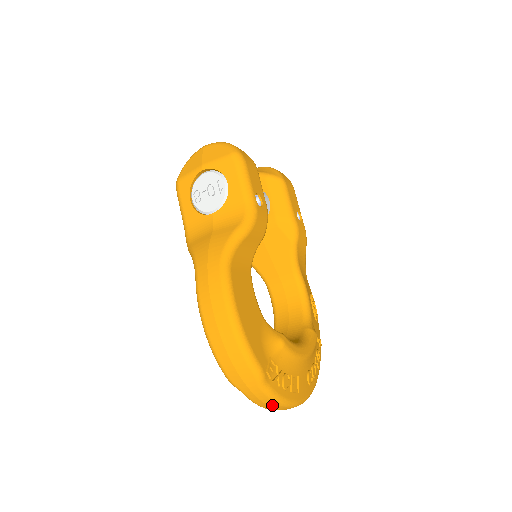
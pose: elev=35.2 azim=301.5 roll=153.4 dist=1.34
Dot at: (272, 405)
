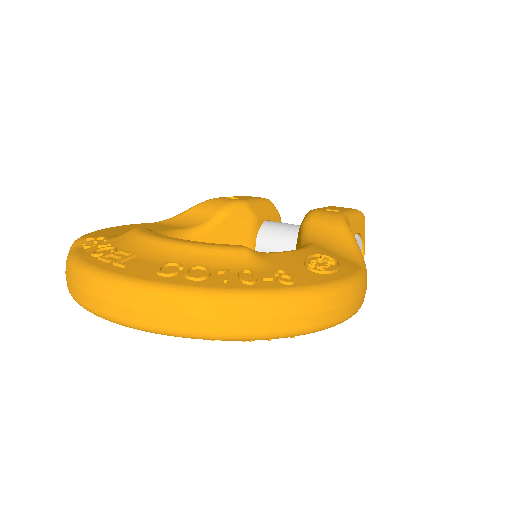
Dot at: (70, 277)
